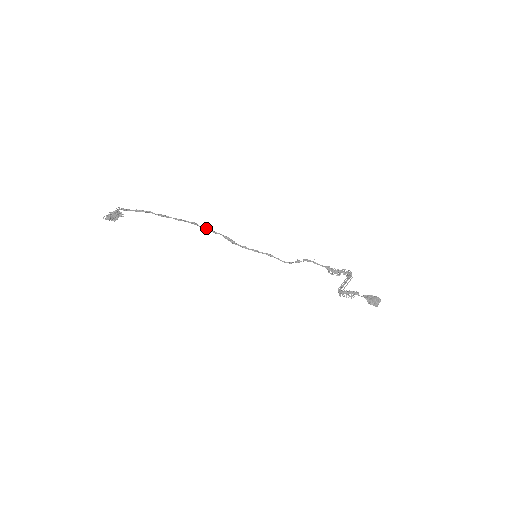
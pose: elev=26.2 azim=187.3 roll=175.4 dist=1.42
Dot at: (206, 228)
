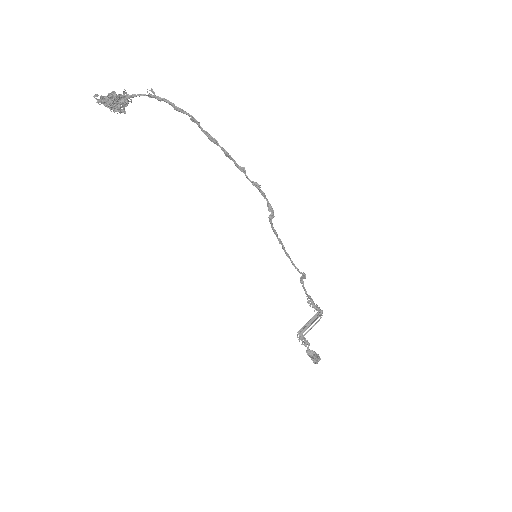
Dot at: (256, 182)
